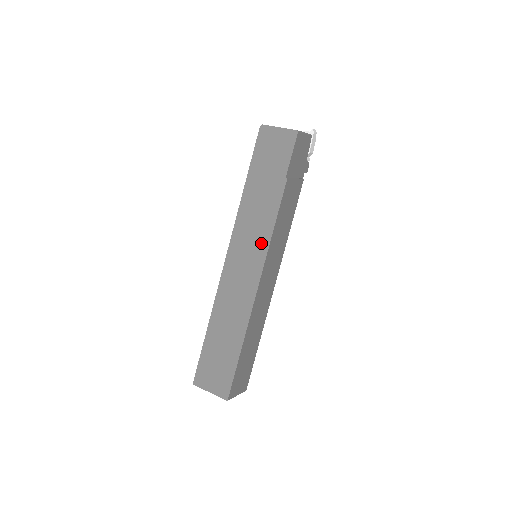
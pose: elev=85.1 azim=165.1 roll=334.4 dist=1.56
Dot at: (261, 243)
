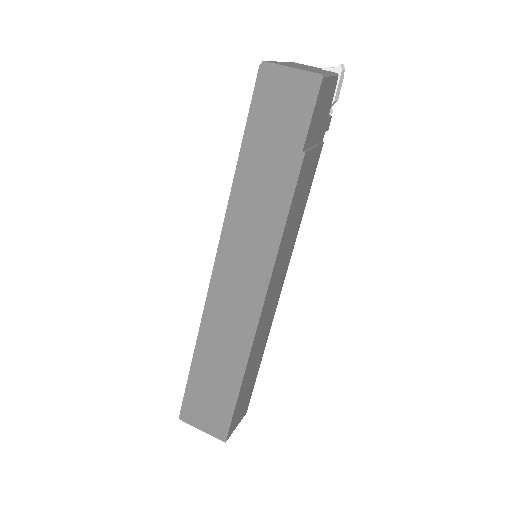
Dot at: (265, 248)
